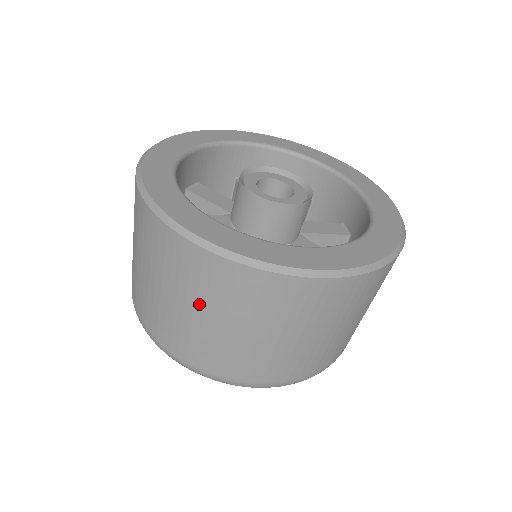
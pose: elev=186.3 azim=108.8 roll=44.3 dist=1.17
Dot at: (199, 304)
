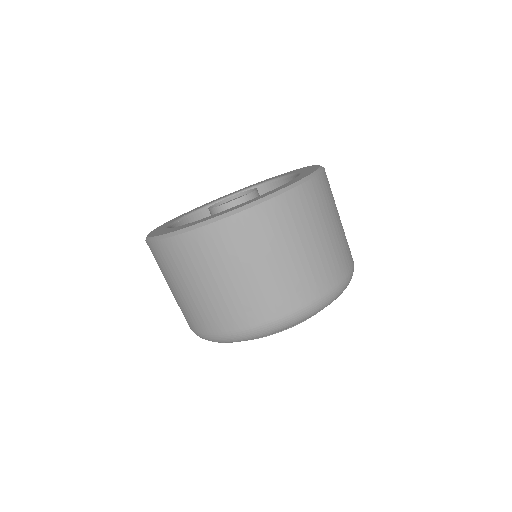
Dot at: (166, 279)
